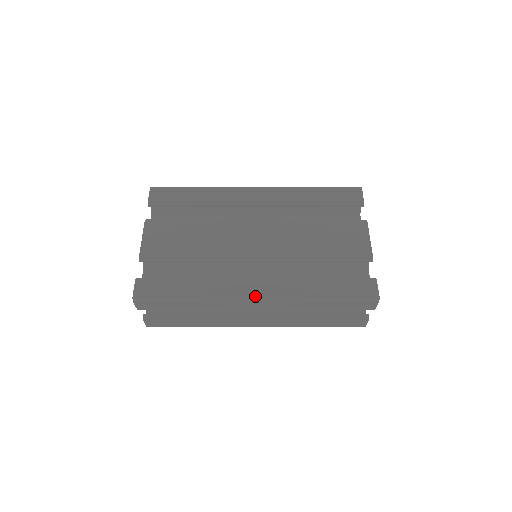
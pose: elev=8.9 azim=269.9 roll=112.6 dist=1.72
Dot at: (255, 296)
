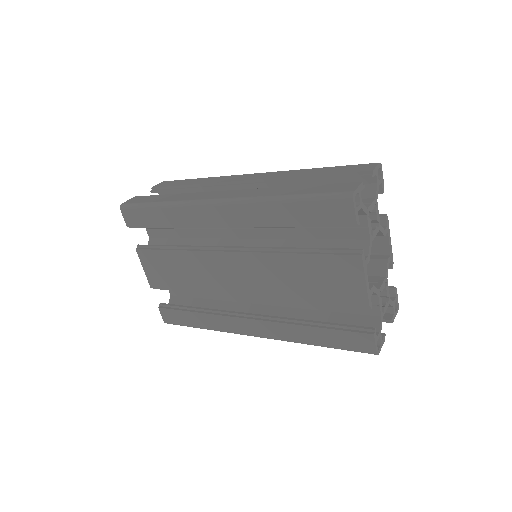
Dot at: (253, 335)
